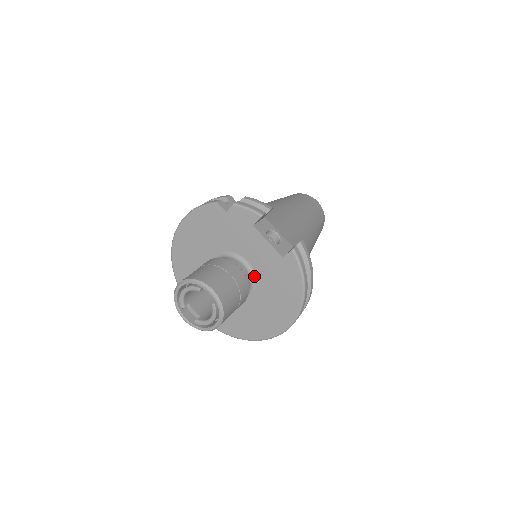
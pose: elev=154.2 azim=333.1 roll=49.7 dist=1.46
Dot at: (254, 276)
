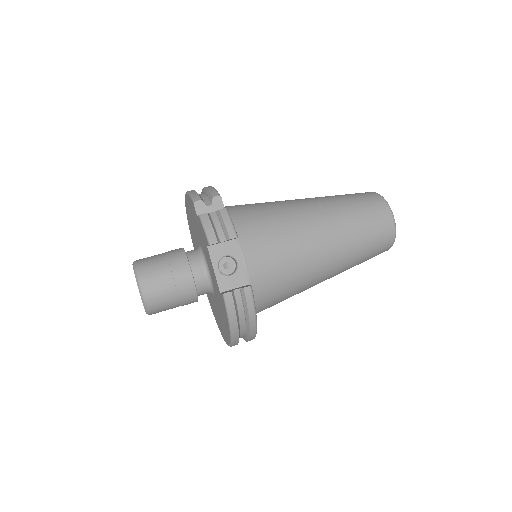
Dot at: (212, 285)
